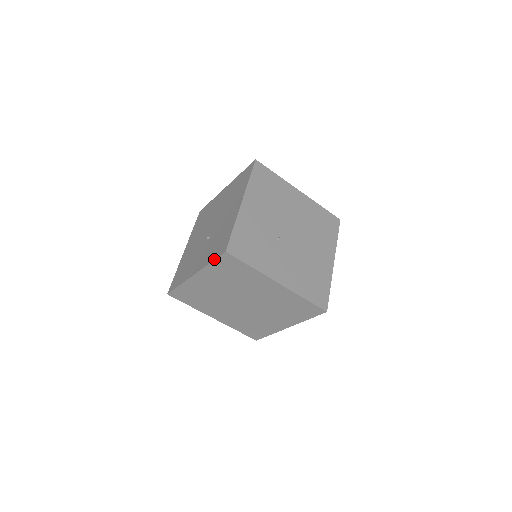
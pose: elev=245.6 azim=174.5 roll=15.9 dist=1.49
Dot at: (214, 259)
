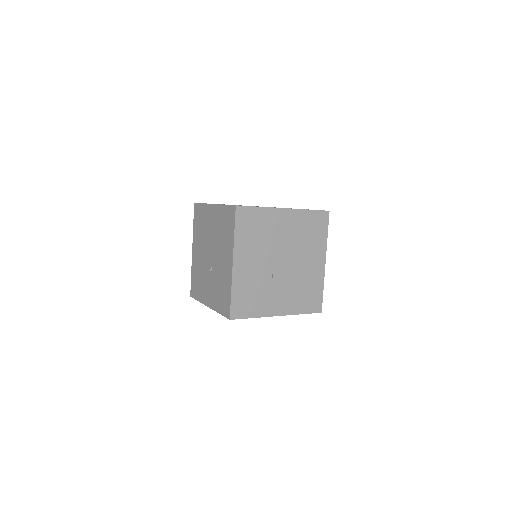
Dot at: (222, 315)
